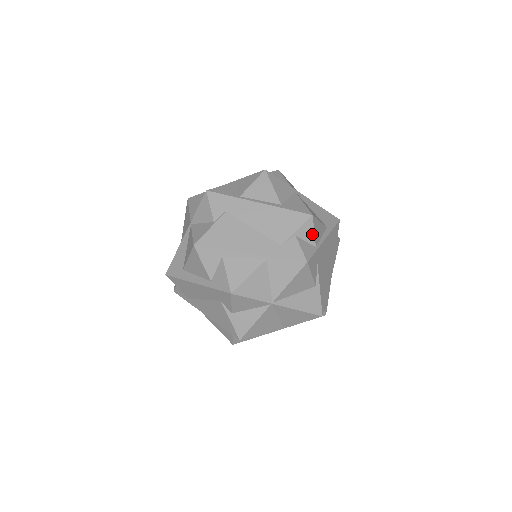
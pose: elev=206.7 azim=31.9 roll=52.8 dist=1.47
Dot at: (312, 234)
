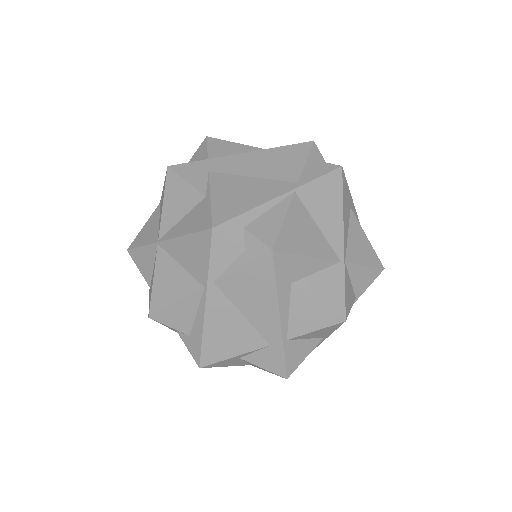
Dot at: (205, 151)
